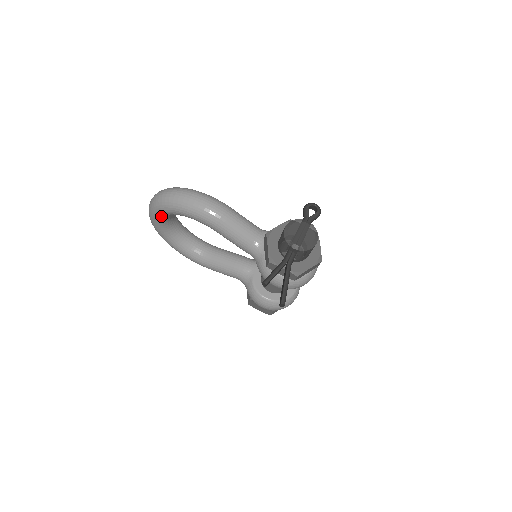
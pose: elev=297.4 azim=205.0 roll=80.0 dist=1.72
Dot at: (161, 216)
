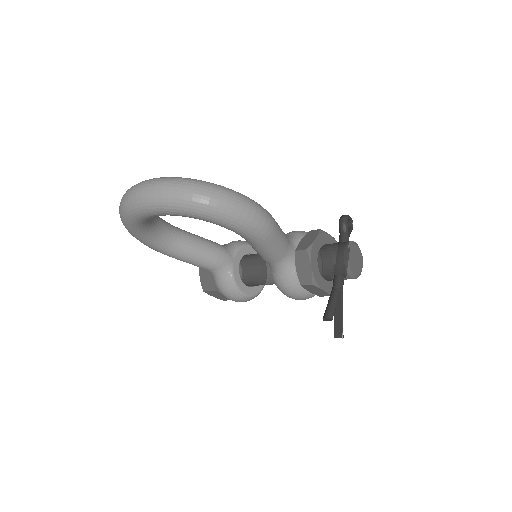
Dot at: (169, 214)
